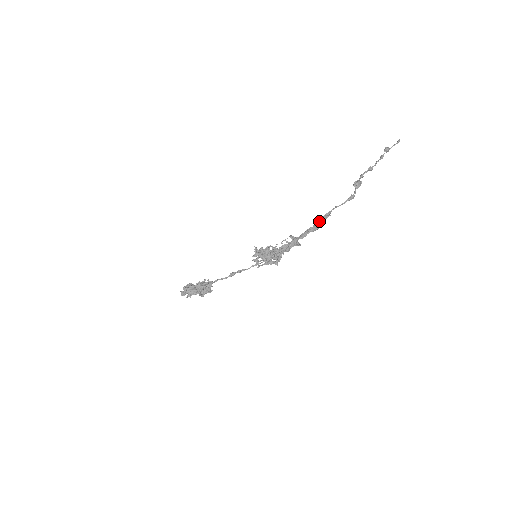
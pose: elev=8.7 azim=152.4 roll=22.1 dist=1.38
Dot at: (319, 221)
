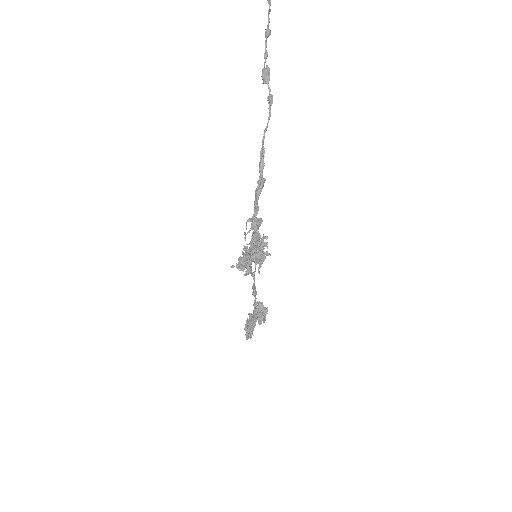
Dot at: (259, 172)
